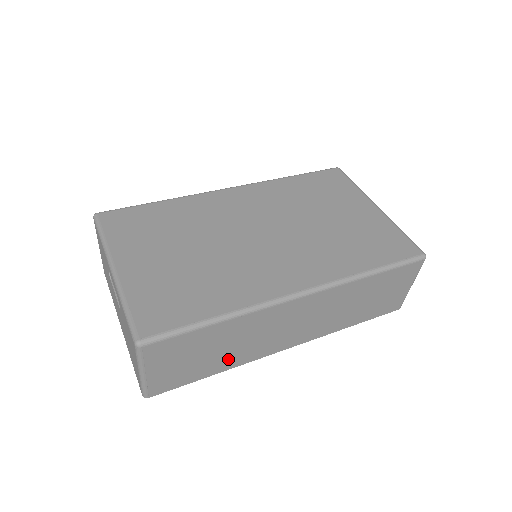
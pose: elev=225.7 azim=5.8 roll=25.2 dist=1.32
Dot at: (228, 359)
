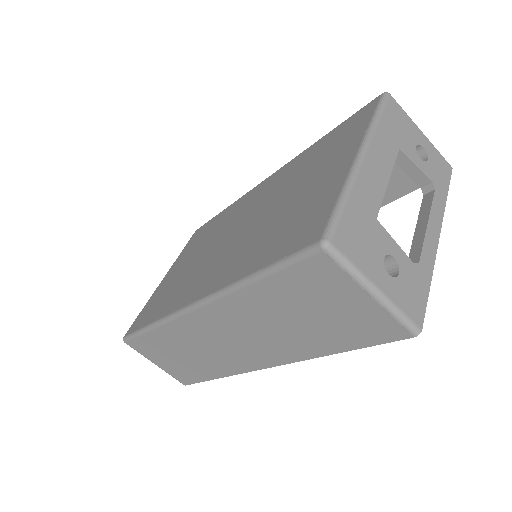
Dot at: (208, 366)
